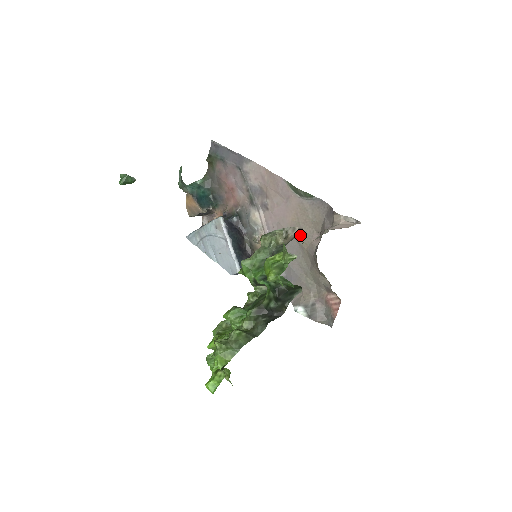
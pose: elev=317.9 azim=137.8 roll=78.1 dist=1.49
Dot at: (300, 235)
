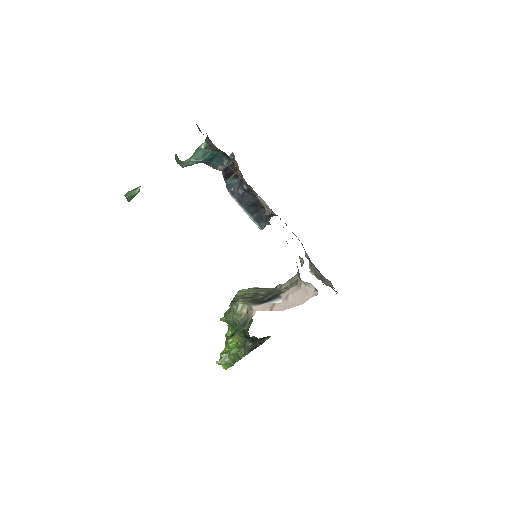
Dot at: occluded
